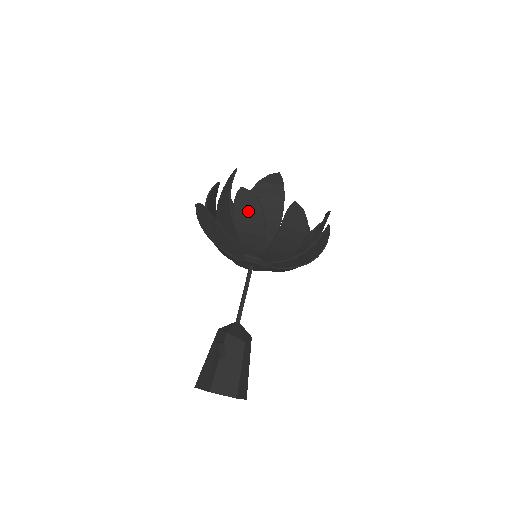
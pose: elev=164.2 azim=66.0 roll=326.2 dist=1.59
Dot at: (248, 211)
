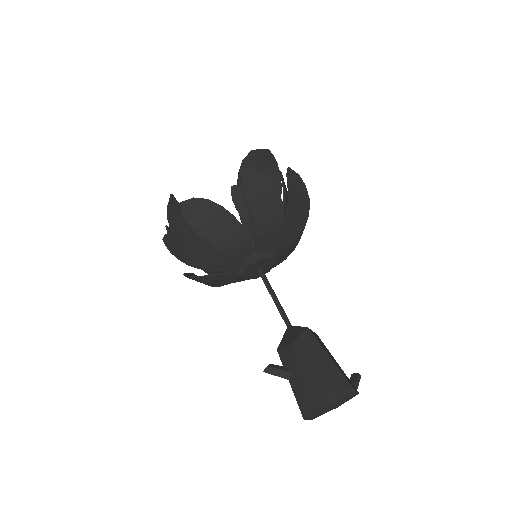
Dot at: (180, 249)
